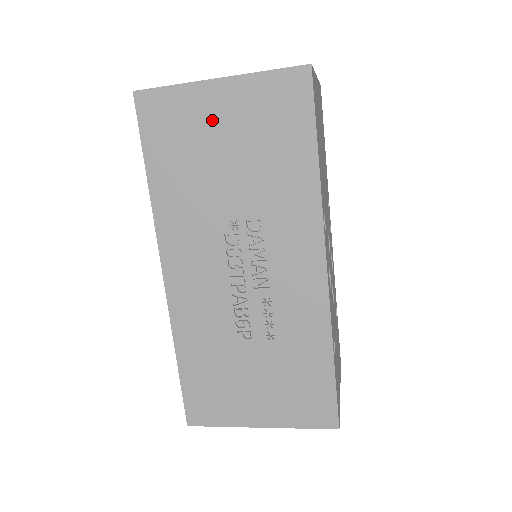
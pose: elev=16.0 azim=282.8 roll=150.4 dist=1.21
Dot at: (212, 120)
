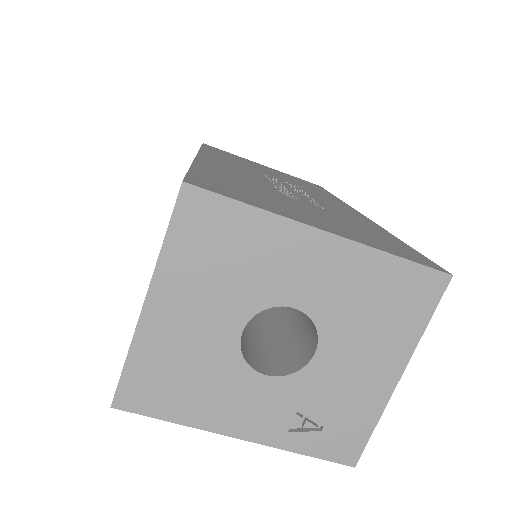
Dot at: (258, 165)
